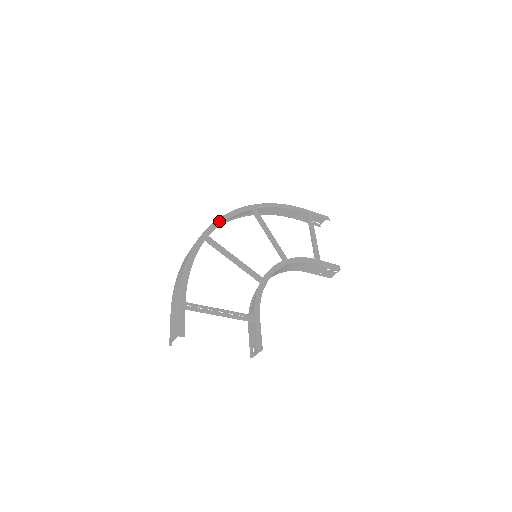
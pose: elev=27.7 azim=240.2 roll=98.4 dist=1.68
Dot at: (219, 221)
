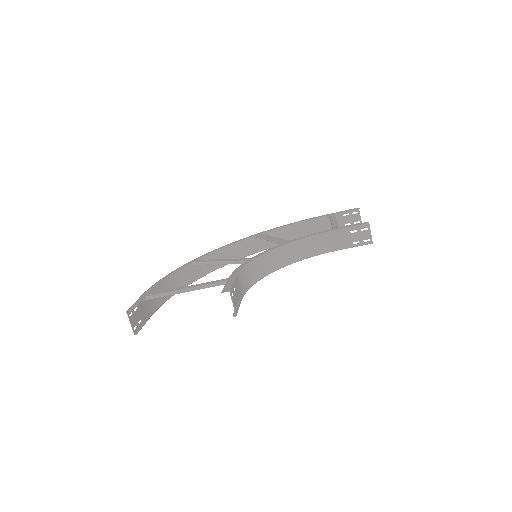
Dot at: (213, 251)
